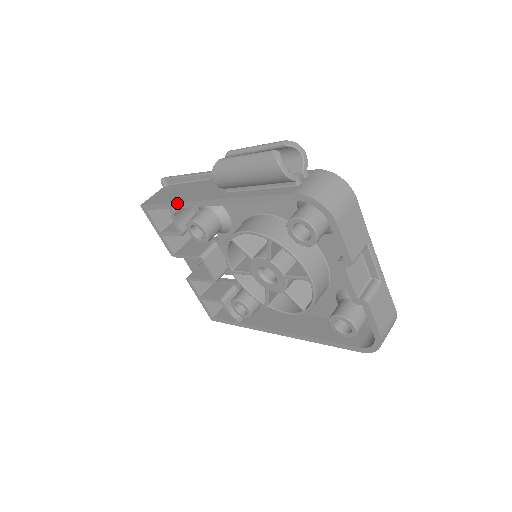
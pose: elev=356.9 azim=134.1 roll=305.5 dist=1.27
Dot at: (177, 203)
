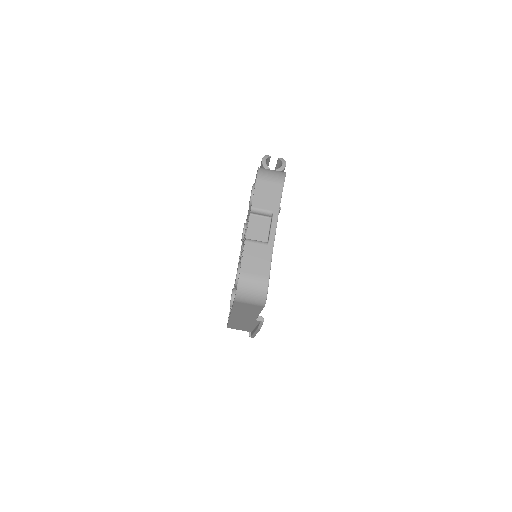
Dot at: occluded
